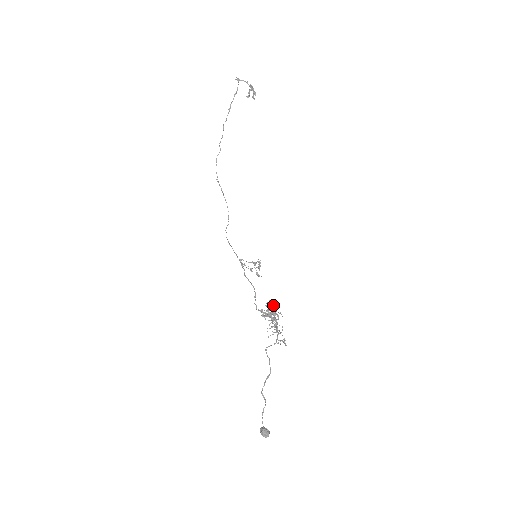
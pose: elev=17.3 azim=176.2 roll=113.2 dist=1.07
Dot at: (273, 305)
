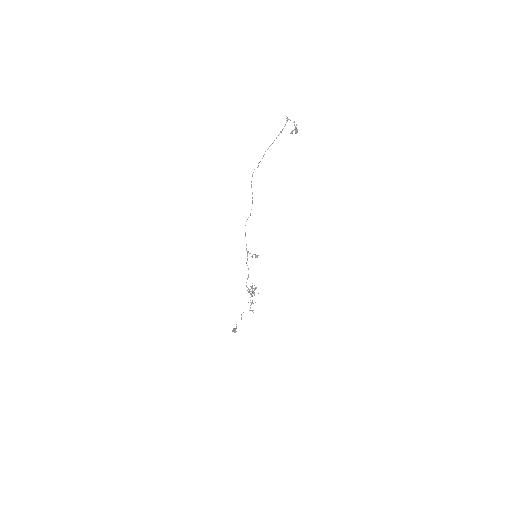
Dot at: (255, 289)
